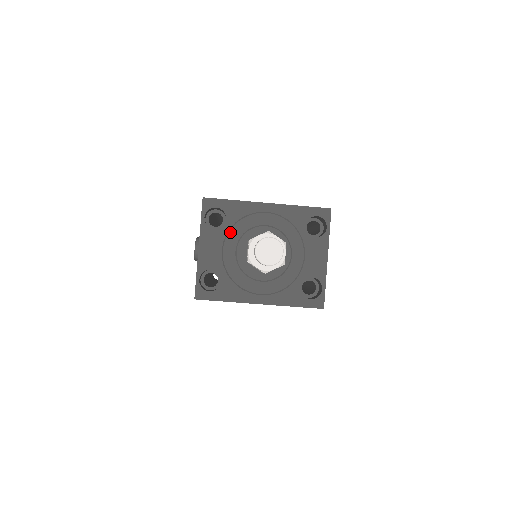
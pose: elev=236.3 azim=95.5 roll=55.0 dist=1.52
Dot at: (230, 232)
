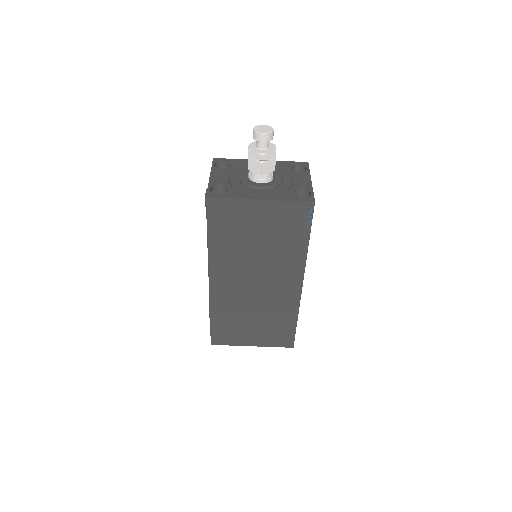
Dot at: (234, 170)
